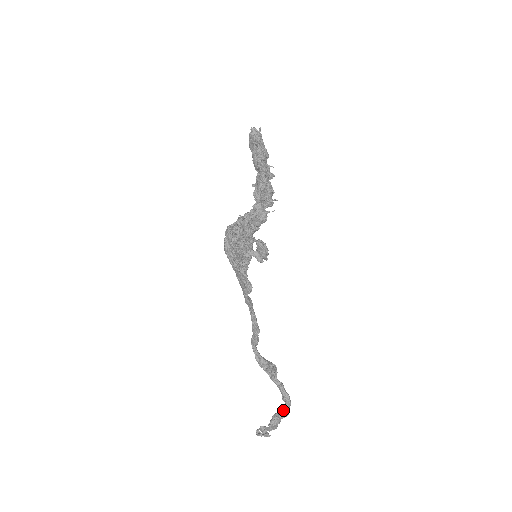
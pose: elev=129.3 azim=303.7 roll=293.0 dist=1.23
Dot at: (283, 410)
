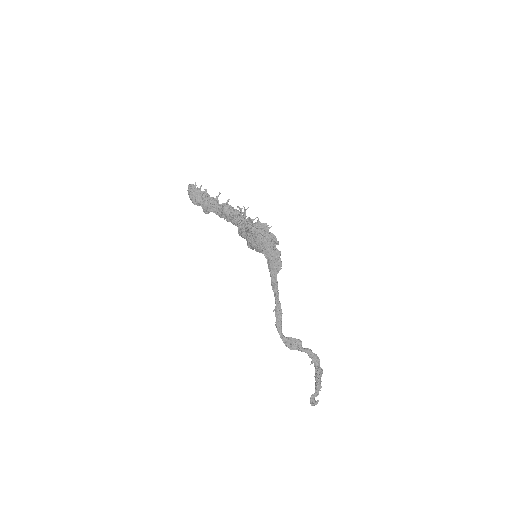
Dot at: (319, 368)
